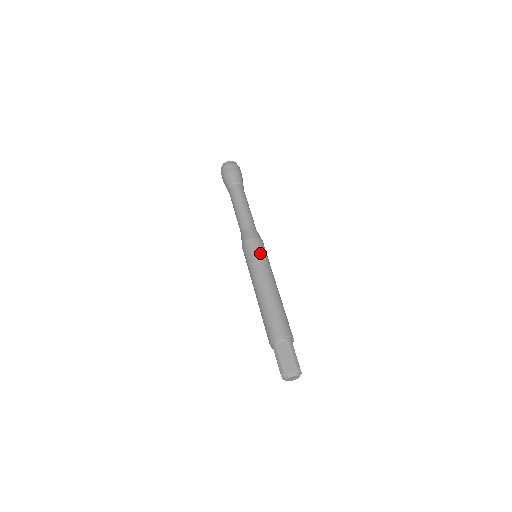
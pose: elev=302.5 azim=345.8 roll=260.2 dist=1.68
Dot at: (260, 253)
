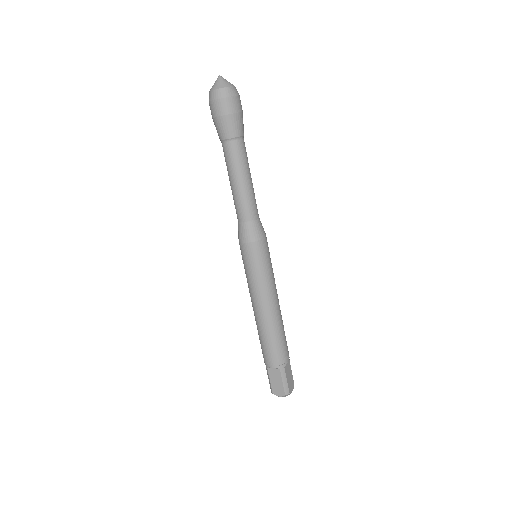
Dot at: (257, 266)
